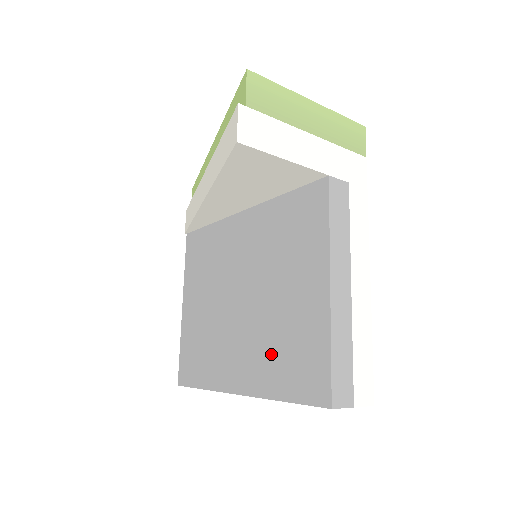
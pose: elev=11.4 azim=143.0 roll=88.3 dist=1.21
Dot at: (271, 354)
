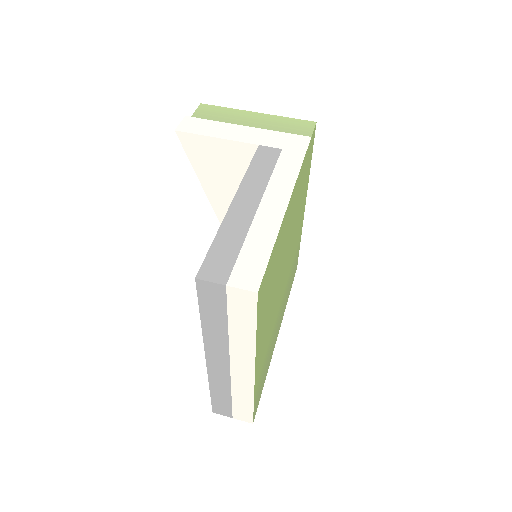
Dot at: occluded
